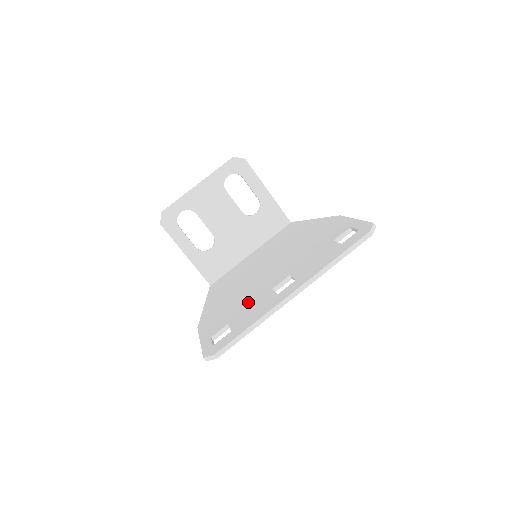
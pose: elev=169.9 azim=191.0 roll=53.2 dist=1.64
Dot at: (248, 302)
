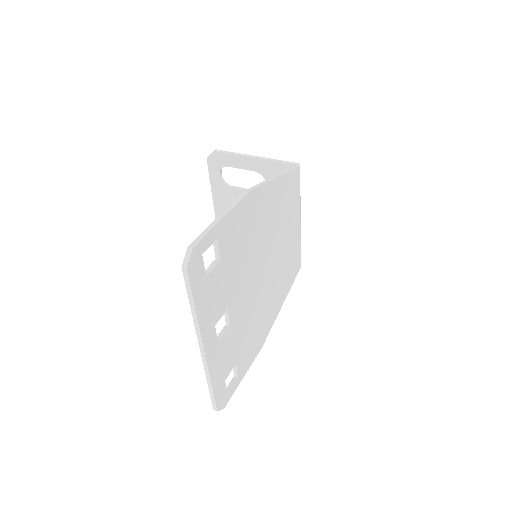
Dot at: occluded
